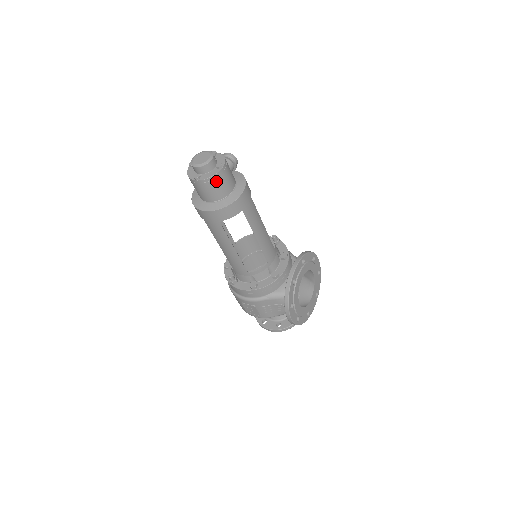
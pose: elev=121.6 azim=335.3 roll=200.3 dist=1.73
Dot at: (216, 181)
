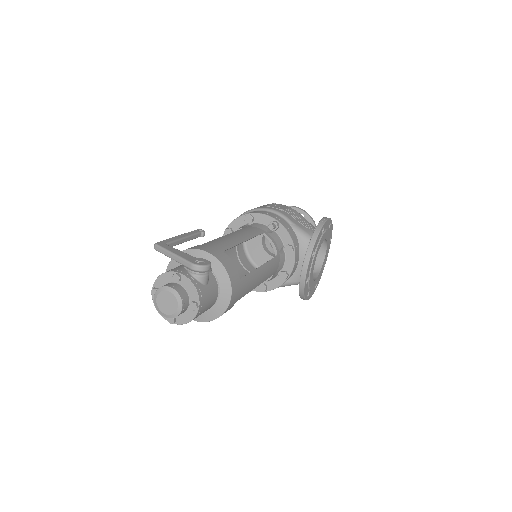
Dot at: occluded
